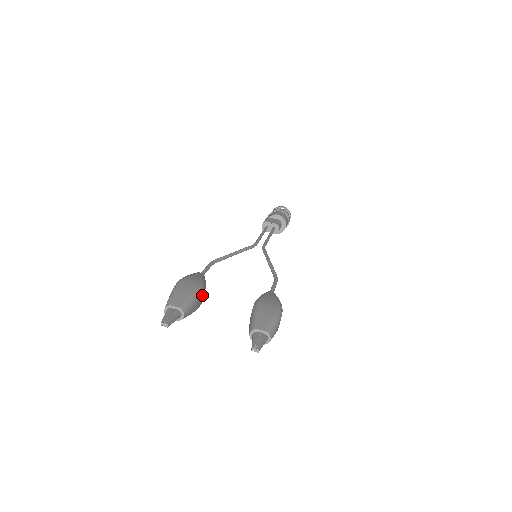
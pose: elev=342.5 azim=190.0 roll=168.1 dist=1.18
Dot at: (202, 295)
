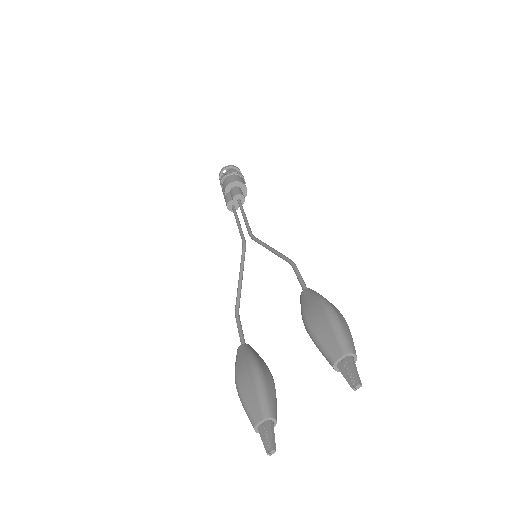
Dot at: (264, 373)
